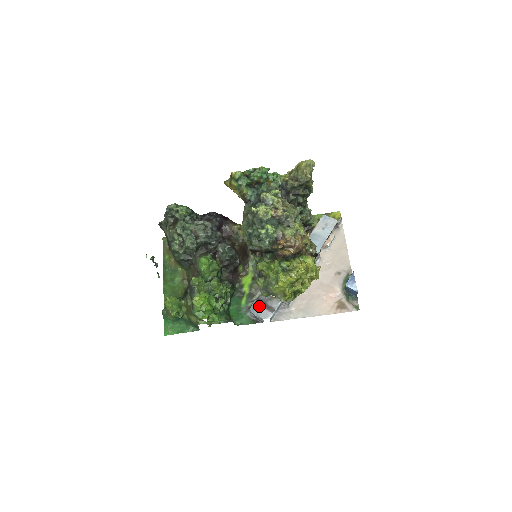
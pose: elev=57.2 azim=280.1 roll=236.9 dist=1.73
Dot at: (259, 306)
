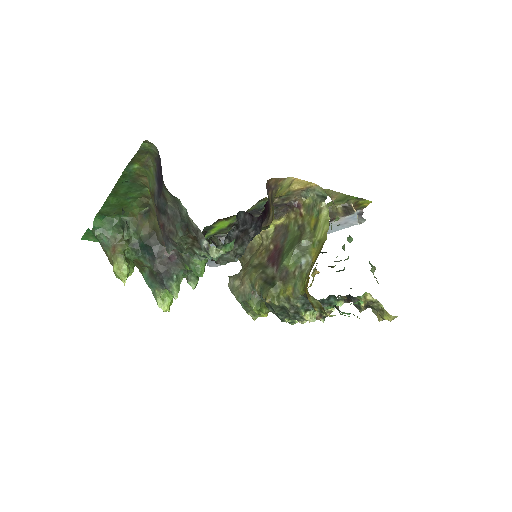
Dot at: occluded
